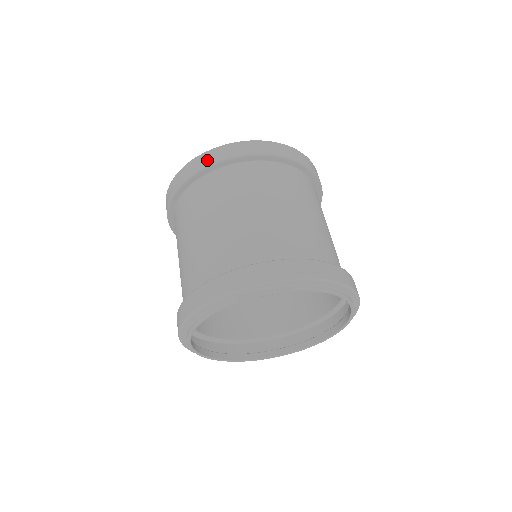
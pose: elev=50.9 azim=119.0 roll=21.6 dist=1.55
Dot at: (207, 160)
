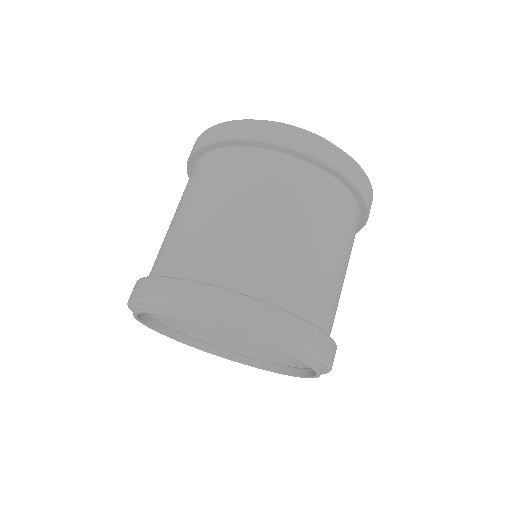
Dot at: (325, 153)
